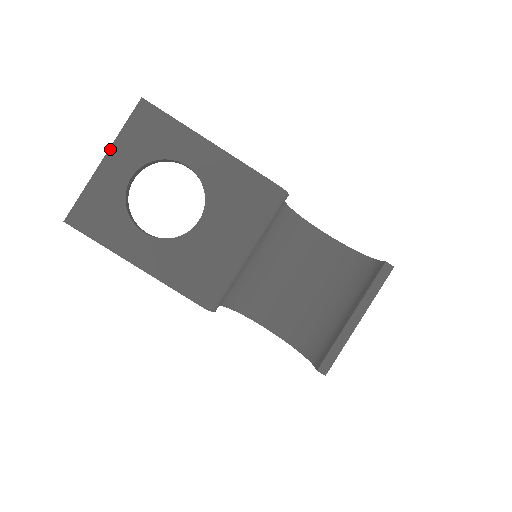
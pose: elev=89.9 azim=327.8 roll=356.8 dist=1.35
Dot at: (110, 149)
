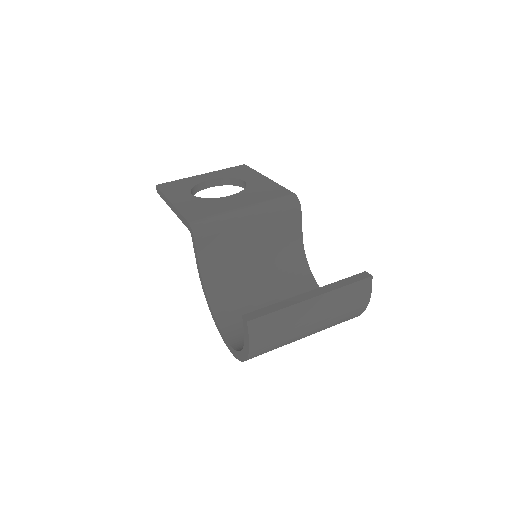
Dot at: (210, 173)
